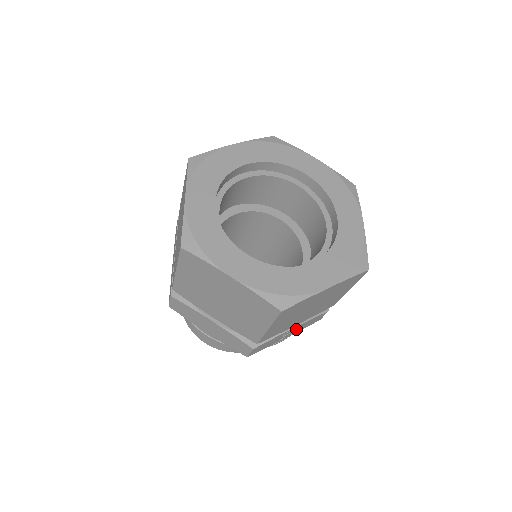
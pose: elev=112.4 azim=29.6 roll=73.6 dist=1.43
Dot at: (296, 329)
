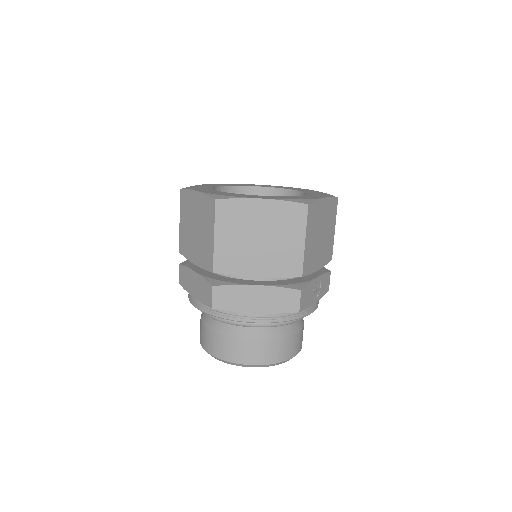
Dot at: (319, 287)
